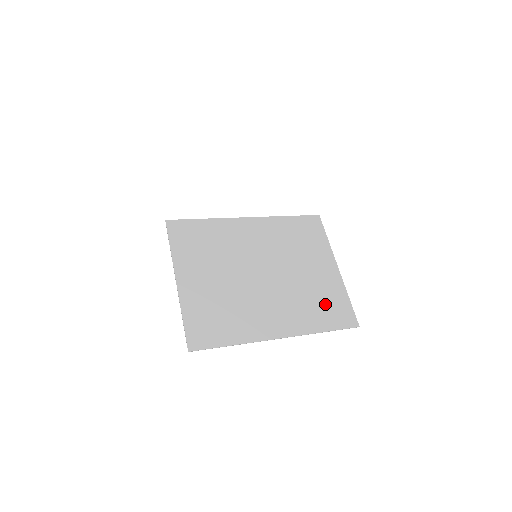
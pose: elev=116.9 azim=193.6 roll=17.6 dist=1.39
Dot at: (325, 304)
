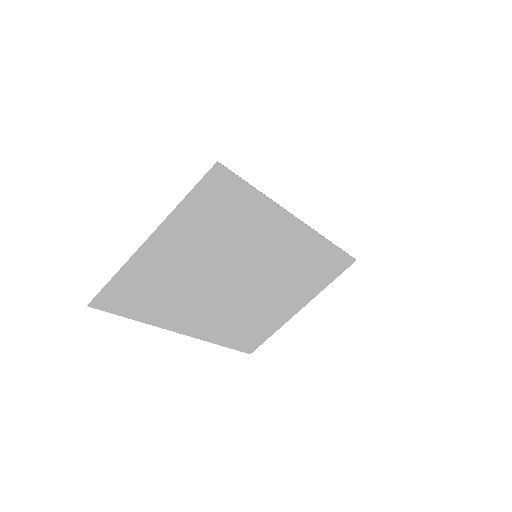
Dot at: (250, 329)
